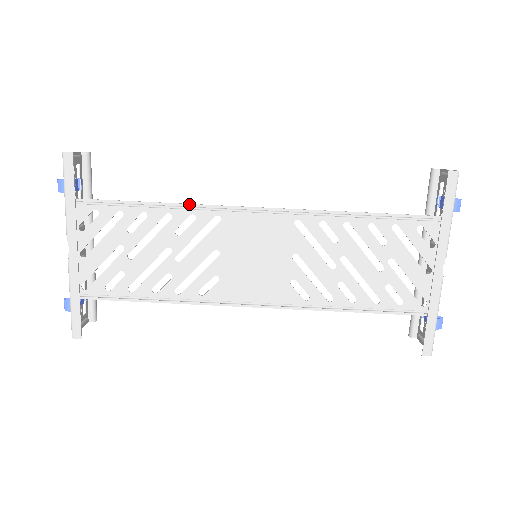
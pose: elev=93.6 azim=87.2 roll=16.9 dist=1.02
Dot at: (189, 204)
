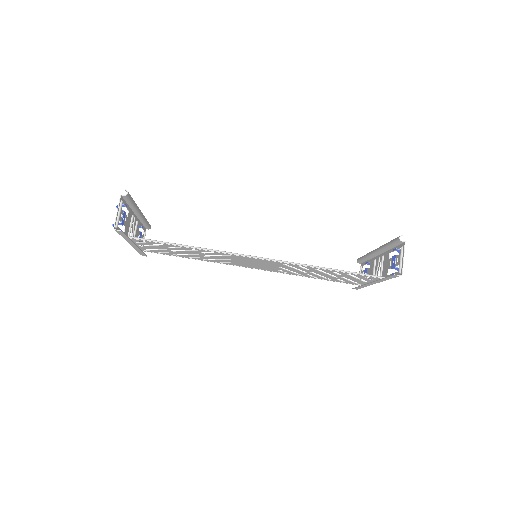
Dot at: (209, 250)
